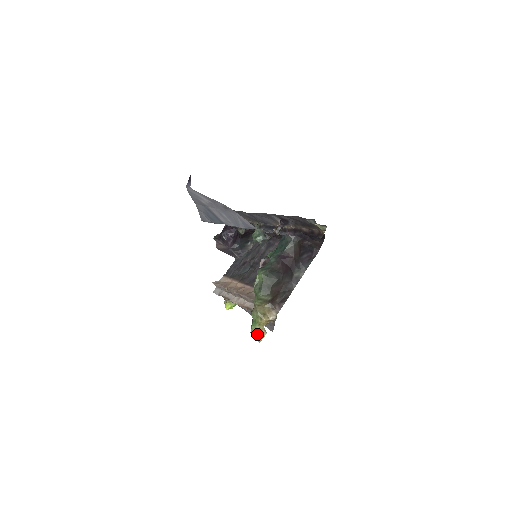
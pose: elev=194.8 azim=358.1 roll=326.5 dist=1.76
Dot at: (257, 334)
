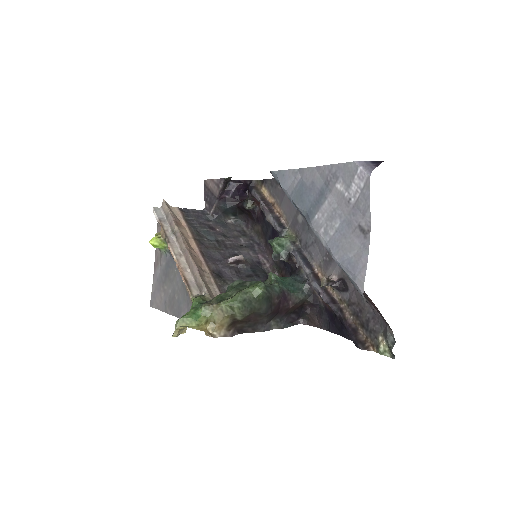
Dot at: (183, 328)
